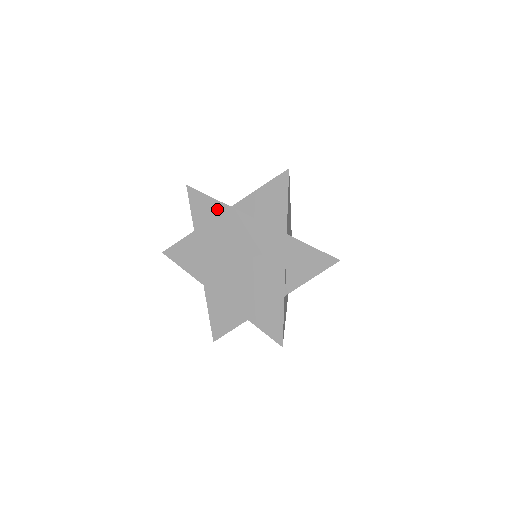
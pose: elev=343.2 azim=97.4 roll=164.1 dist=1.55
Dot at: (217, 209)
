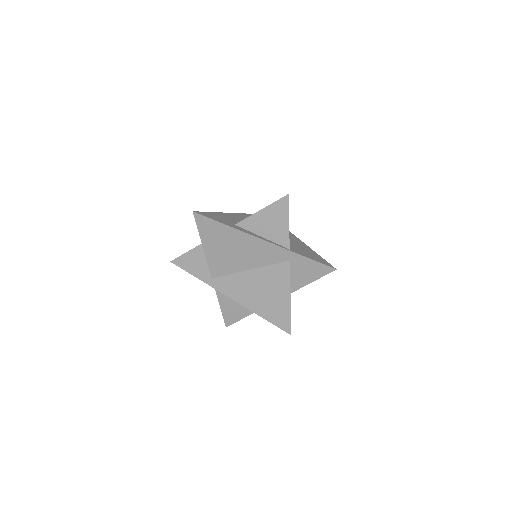
Dot at: (224, 231)
